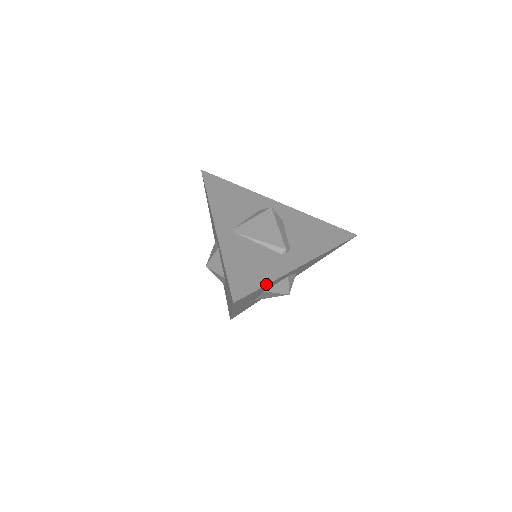
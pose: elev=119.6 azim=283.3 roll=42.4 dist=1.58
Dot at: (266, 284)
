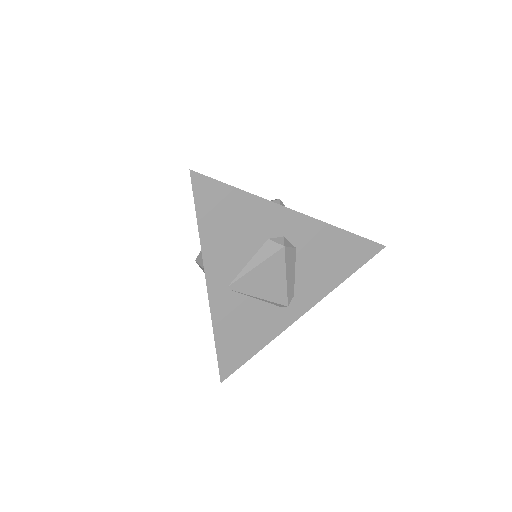
Dot at: occluded
